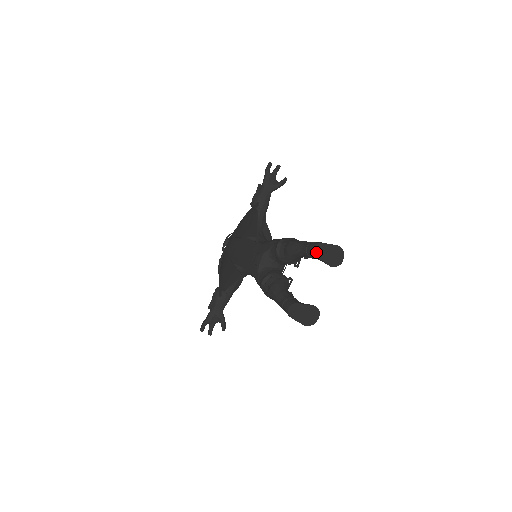
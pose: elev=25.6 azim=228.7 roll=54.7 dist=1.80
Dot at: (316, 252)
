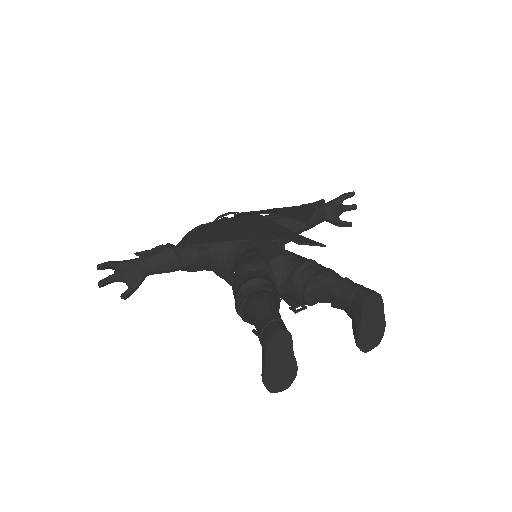
Dot at: (369, 302)
